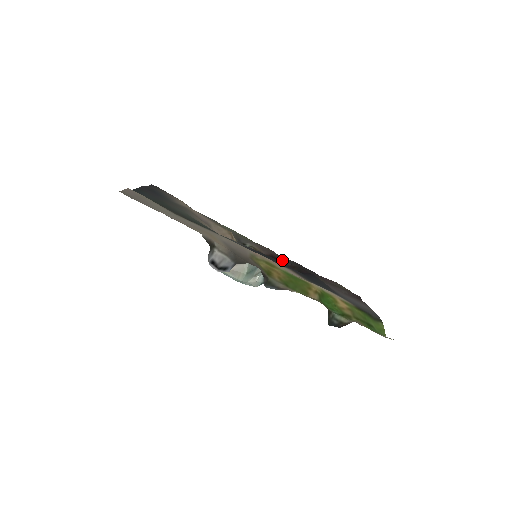
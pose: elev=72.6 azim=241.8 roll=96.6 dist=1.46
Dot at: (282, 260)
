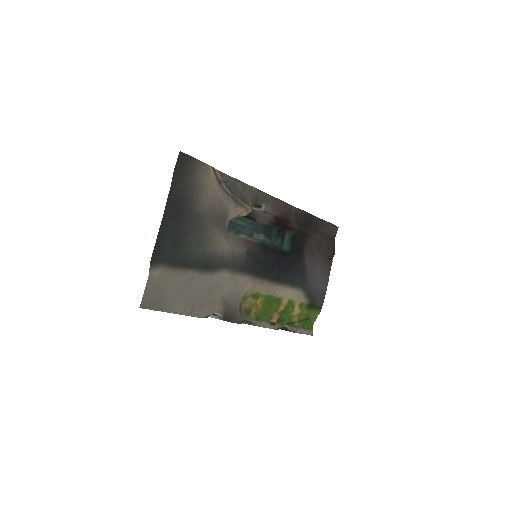
Dot at: (288, 220)
